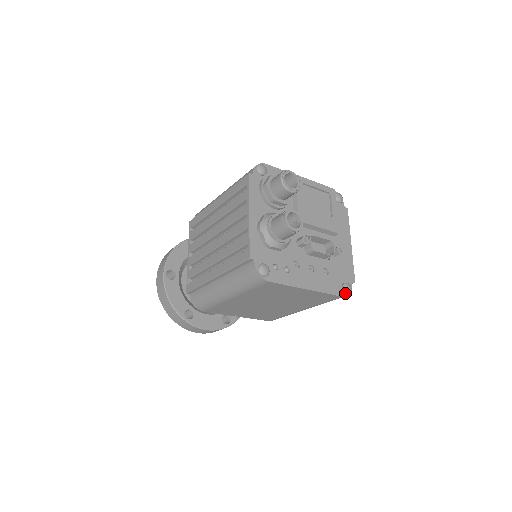
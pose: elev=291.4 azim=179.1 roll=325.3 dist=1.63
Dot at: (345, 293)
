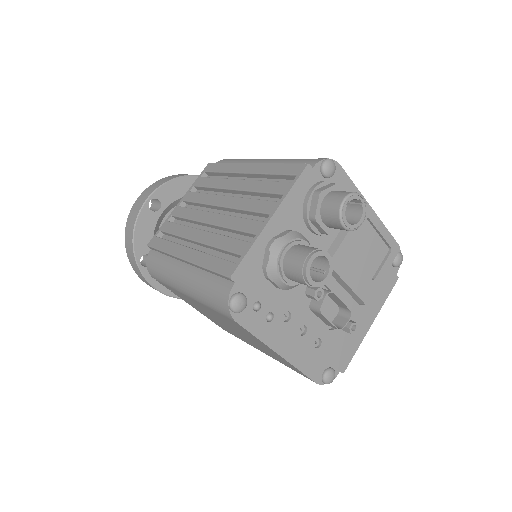
Dot at: (322, 380)
